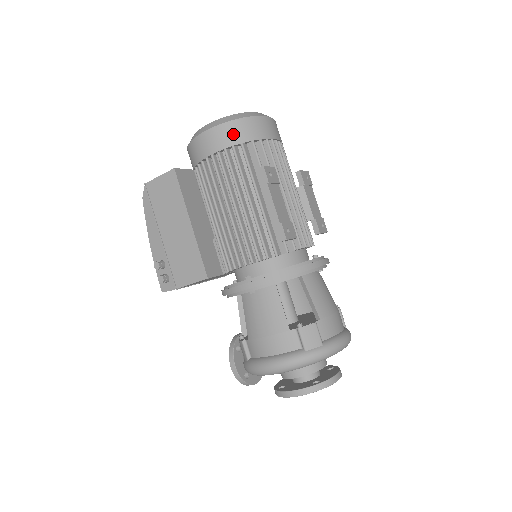
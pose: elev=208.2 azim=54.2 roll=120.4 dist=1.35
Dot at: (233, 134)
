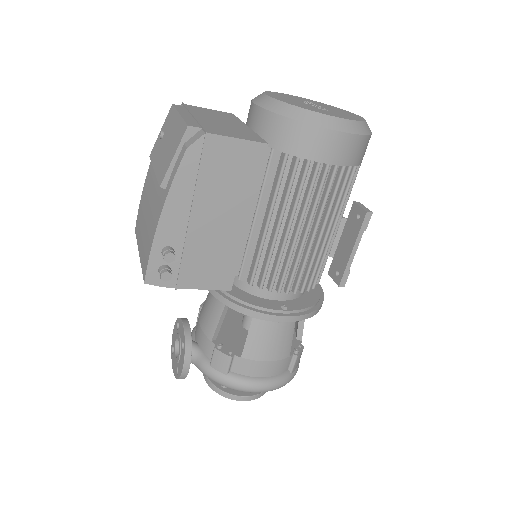
Dot at: (359, 152)
